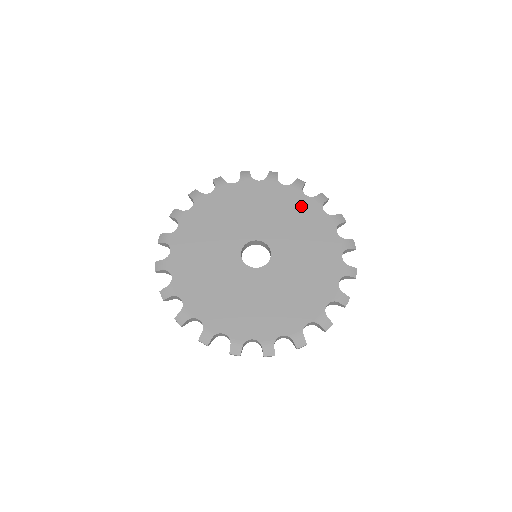
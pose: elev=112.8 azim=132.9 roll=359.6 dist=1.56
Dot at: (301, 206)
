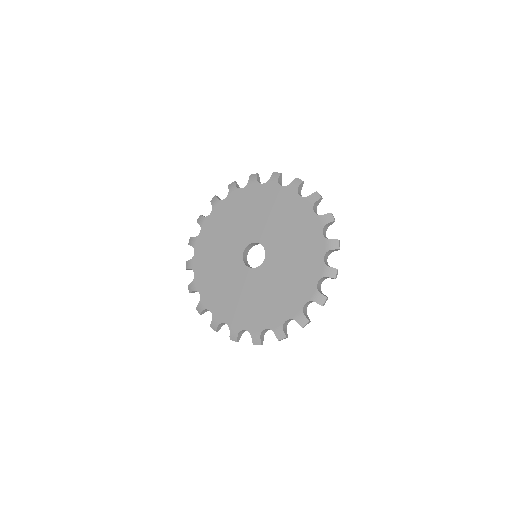
Dot at: (280, 198)
